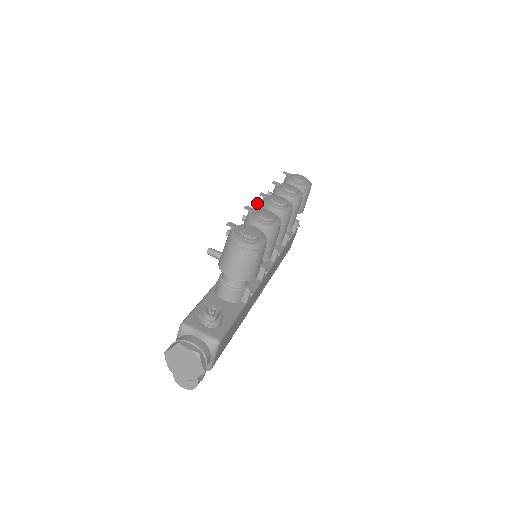
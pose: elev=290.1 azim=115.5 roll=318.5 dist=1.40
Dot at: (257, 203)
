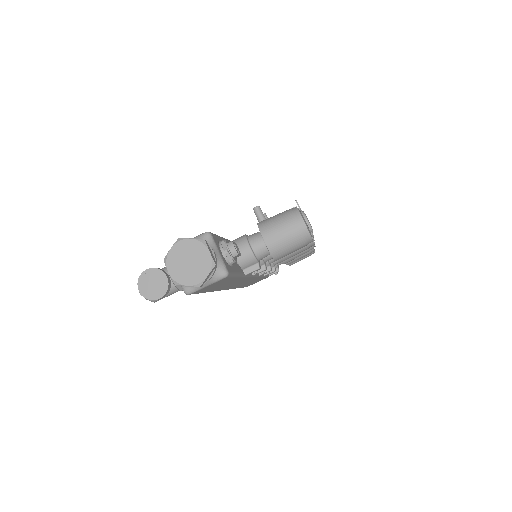
Dot at: occluded
